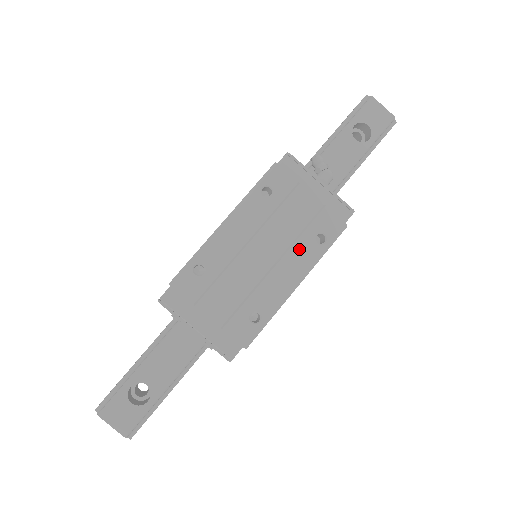
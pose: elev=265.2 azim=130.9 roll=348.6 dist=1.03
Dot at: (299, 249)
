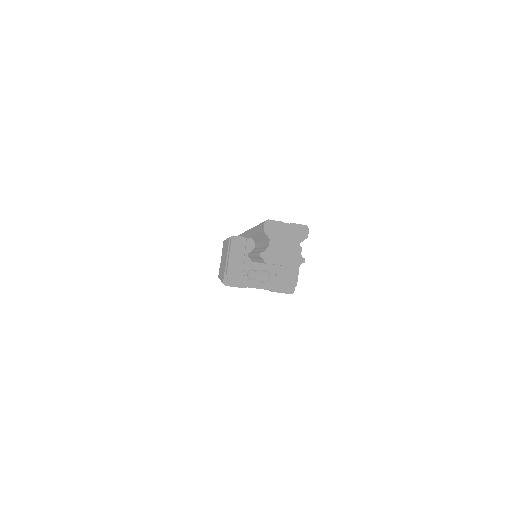
Dot at: occluded
